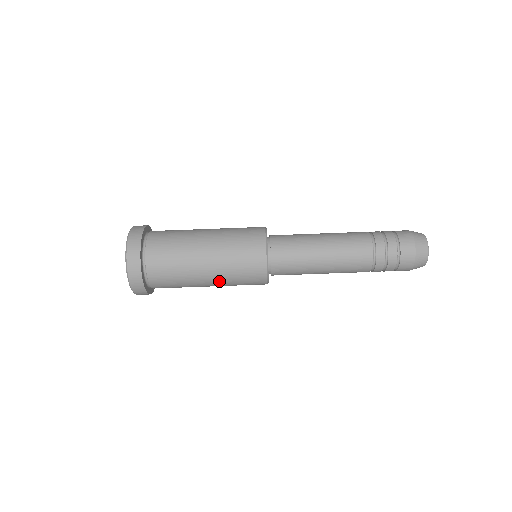
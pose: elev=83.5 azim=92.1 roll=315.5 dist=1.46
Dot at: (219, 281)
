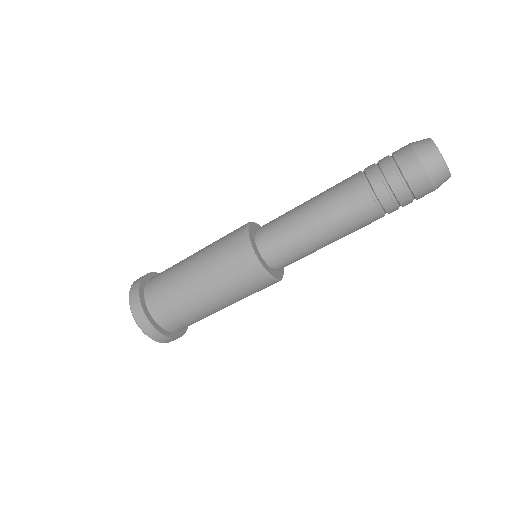
Dot at: (218, 292)
